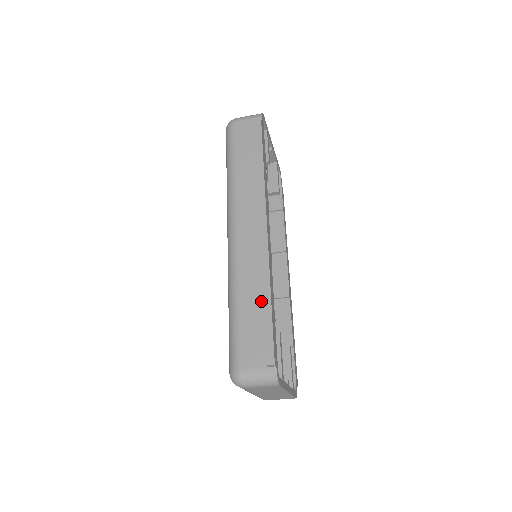
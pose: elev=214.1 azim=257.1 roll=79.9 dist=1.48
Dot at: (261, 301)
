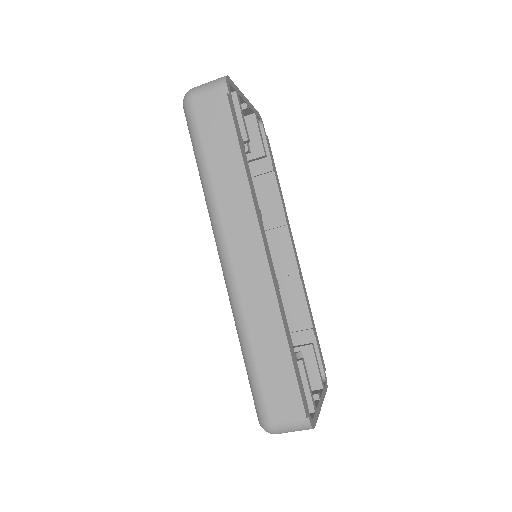
Dot at: (278, 349)
